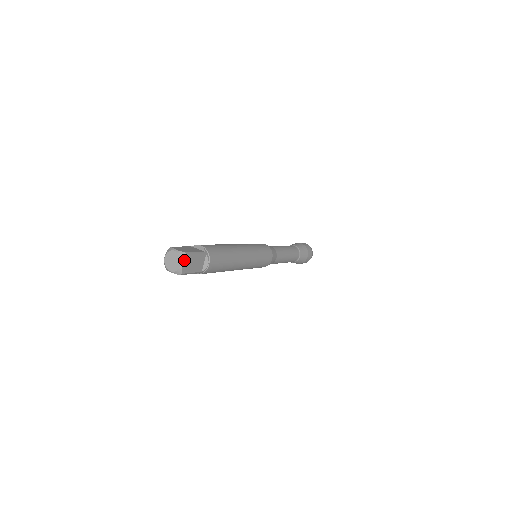
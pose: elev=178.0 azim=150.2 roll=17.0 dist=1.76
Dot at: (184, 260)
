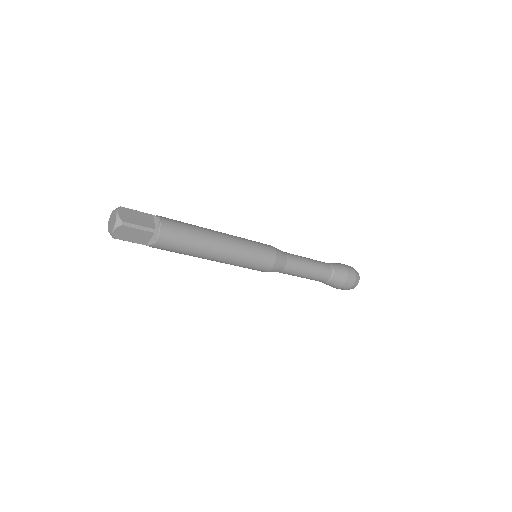
Dot at: (119, 210)
